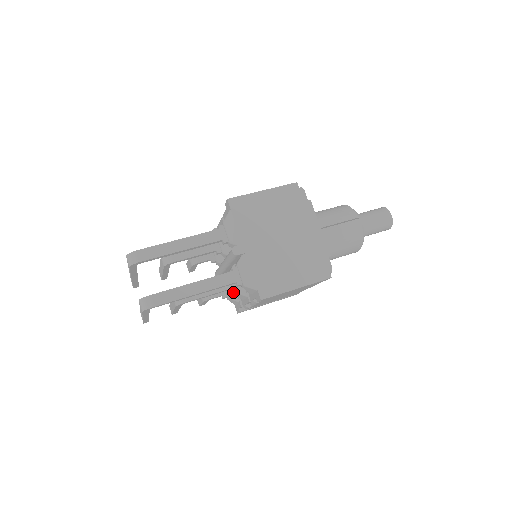
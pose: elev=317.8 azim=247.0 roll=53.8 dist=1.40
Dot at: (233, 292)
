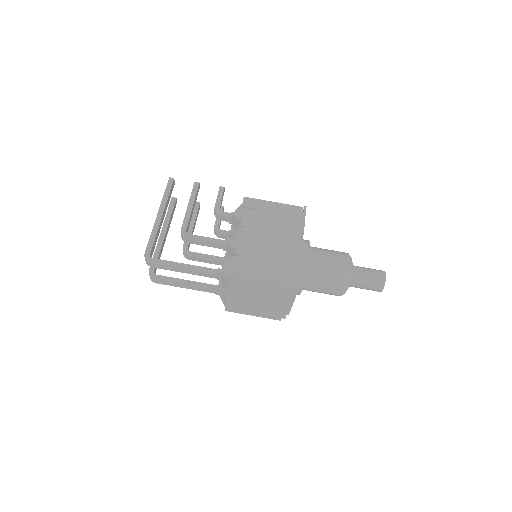
Dot at: occluded
